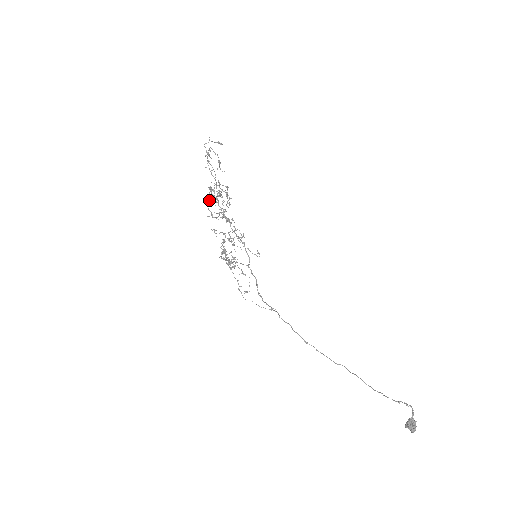
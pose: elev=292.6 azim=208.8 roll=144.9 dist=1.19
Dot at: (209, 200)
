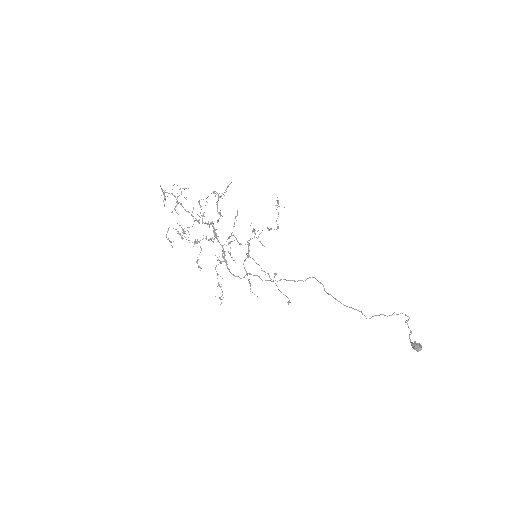
Dot at: (226, 189)
